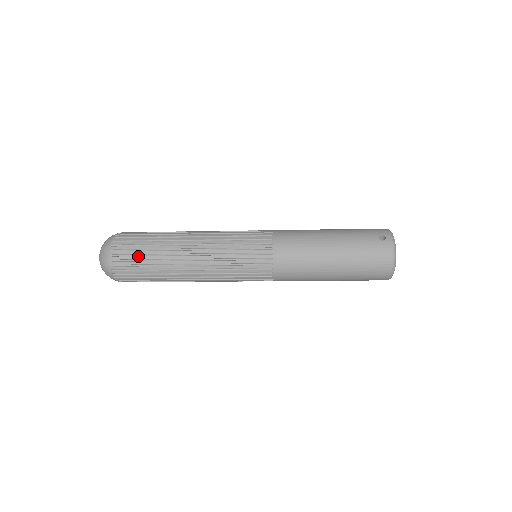
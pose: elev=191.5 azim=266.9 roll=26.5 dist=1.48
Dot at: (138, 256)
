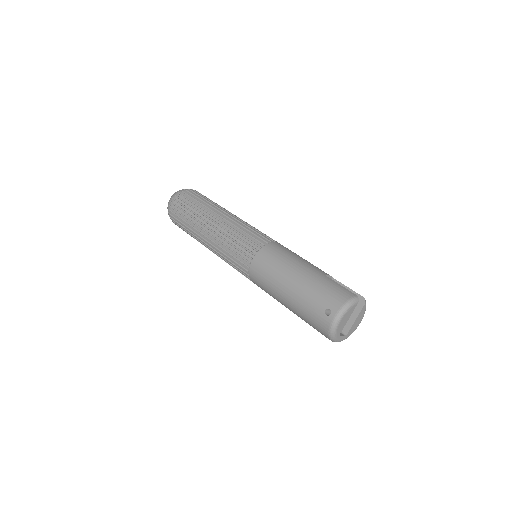
Dot at: (180, 222)
